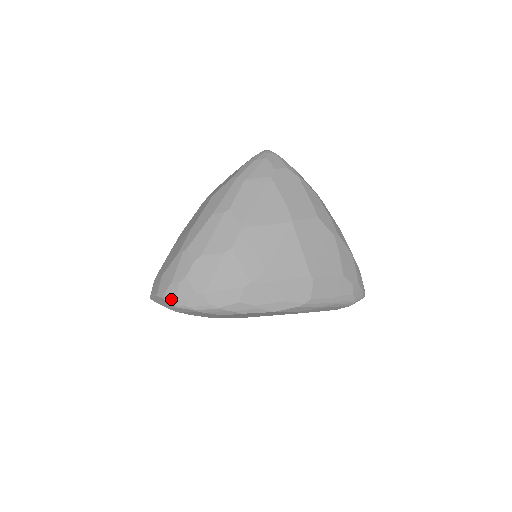
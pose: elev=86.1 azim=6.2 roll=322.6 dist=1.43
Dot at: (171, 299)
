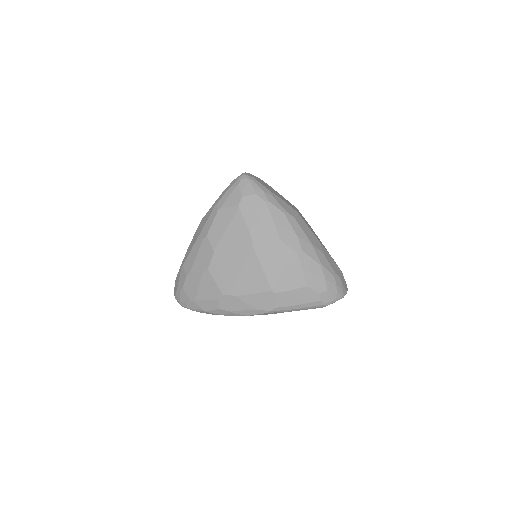
Dot at: (178, 301)
